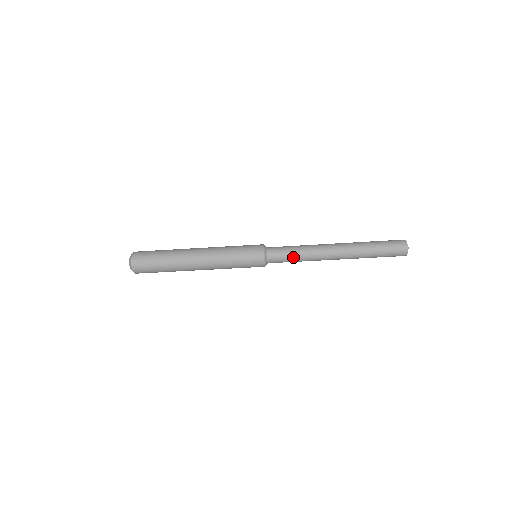
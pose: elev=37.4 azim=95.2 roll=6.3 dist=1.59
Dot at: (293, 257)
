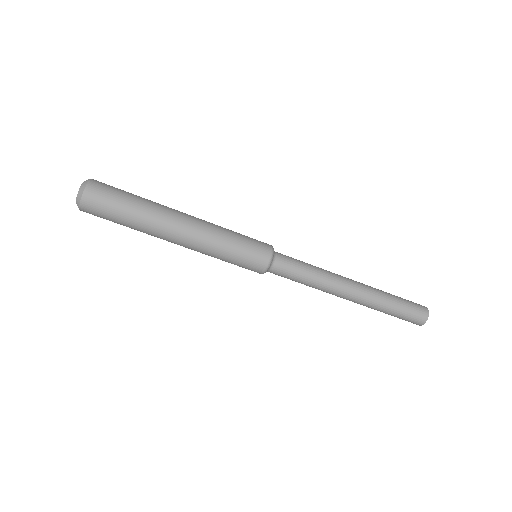
Dot at: (305, 271)
